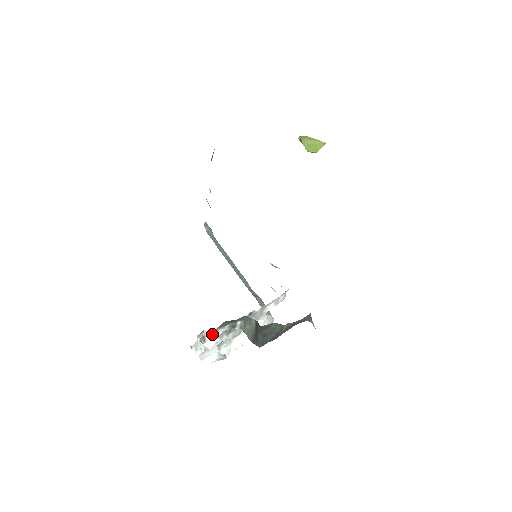
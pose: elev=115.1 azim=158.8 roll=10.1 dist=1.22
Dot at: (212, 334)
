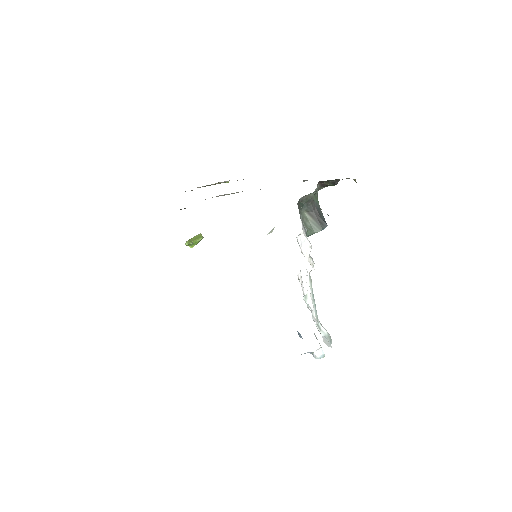
Dot at: (303, 237)
